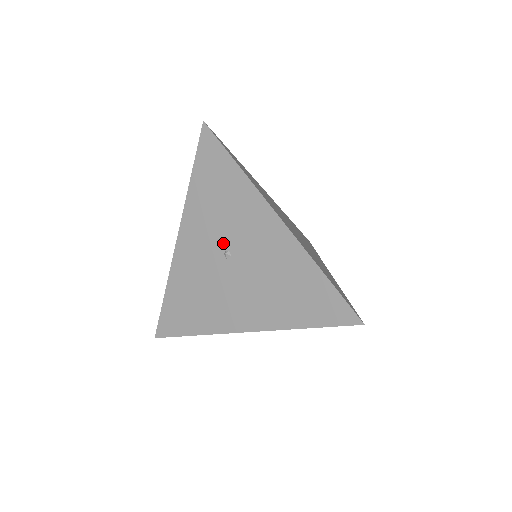
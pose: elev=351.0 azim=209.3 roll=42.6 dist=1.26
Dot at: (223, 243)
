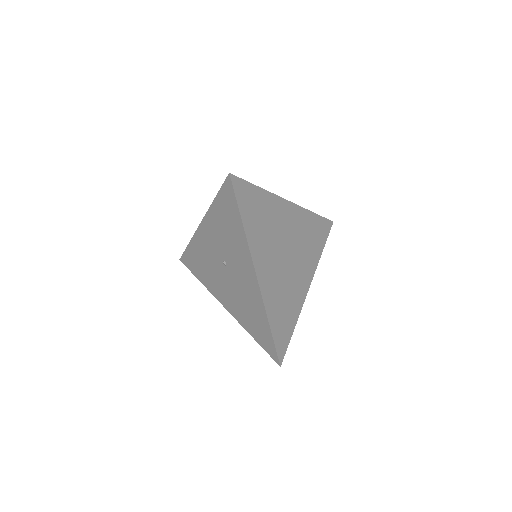
Dot at: (224, 255)
